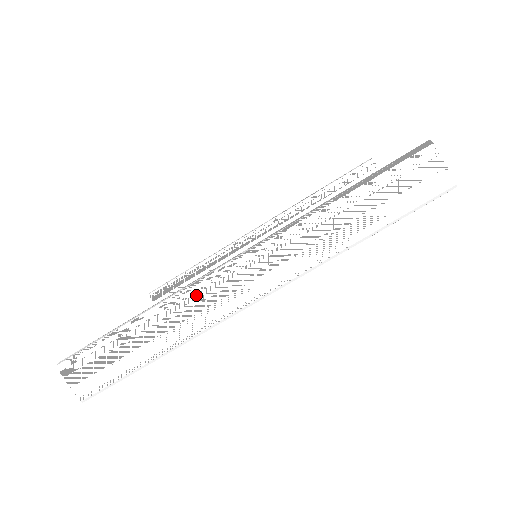
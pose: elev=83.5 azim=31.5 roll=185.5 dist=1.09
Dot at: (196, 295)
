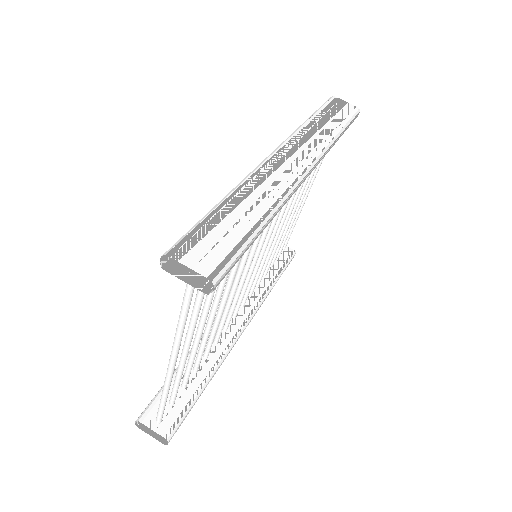
Dot at: (265, 171)
